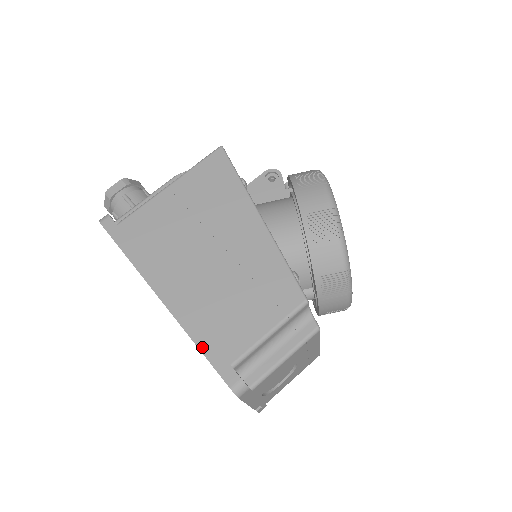
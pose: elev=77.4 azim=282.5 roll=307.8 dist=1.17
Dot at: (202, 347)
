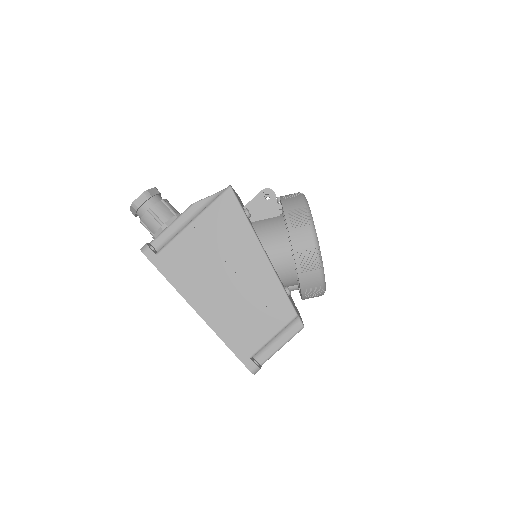
Dot at: (230, 346)
